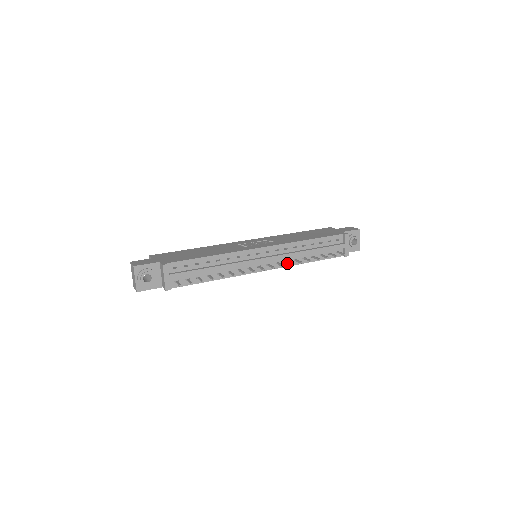
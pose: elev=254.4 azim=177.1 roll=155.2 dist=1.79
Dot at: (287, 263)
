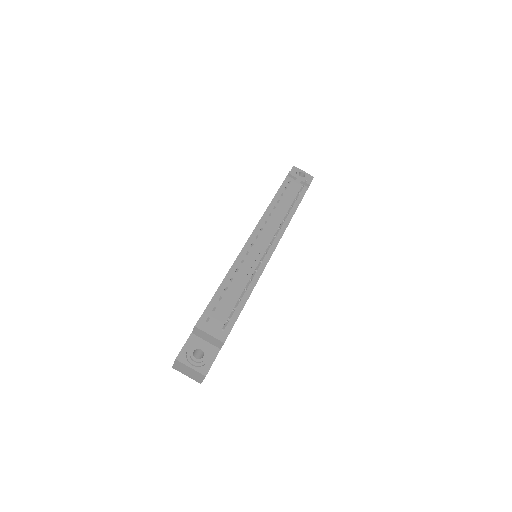
Dot at: (281, 230)
